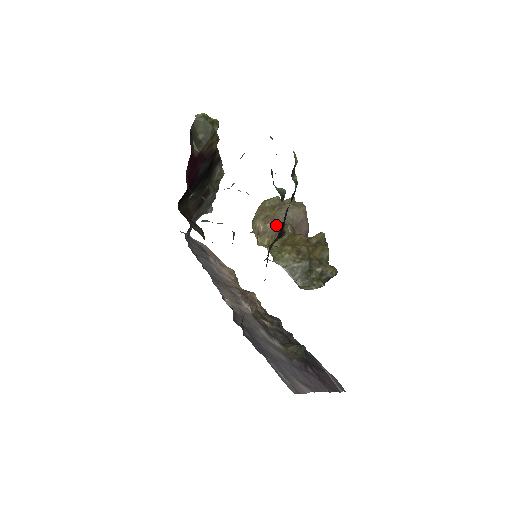
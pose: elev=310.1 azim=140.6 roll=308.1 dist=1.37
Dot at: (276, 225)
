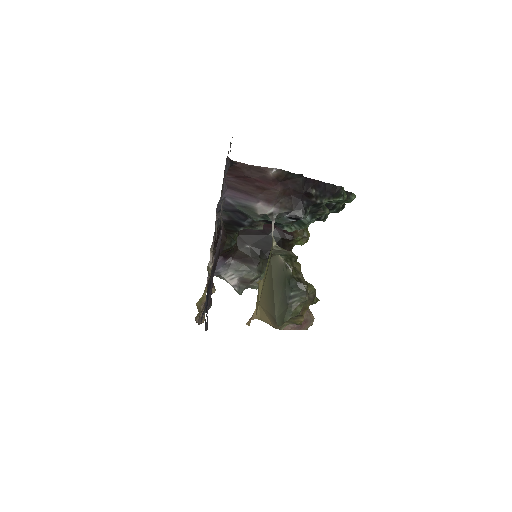
Dot at: occluded
